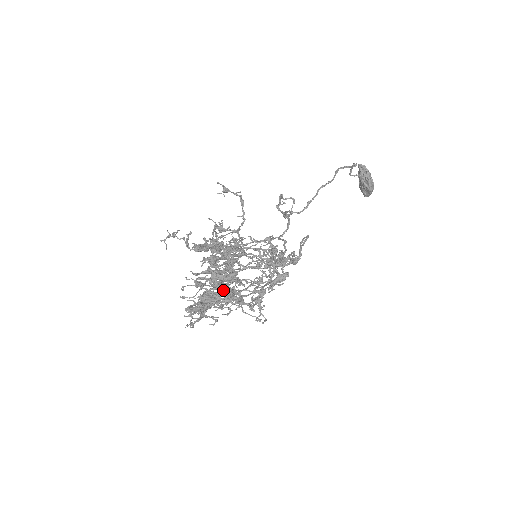
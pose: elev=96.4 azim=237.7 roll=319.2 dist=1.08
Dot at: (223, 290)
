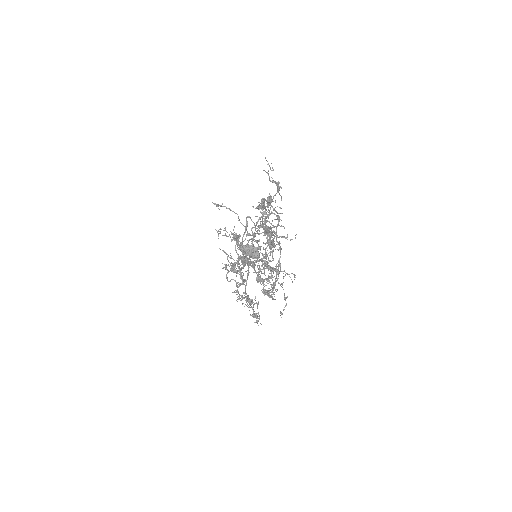
Dot at: (268, 197)
